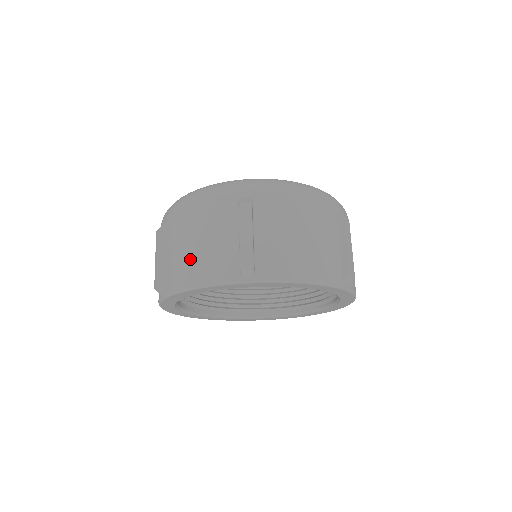
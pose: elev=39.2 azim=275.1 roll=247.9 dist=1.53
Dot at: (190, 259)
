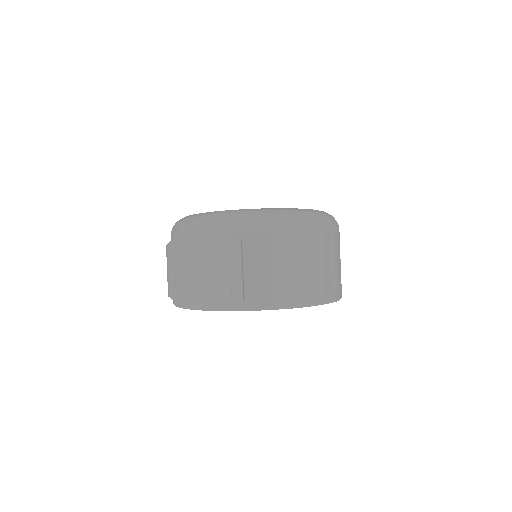
Dot at: (193, 284)
